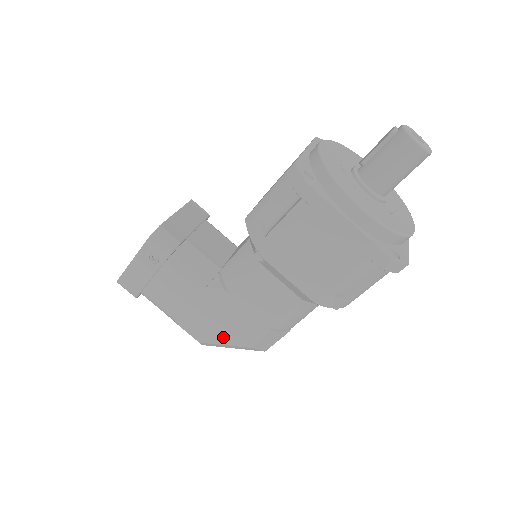
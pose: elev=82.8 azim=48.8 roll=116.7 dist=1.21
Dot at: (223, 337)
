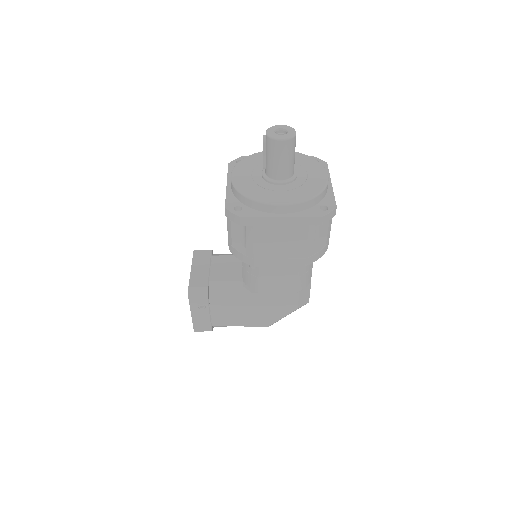
Dot at: (277, 315)
